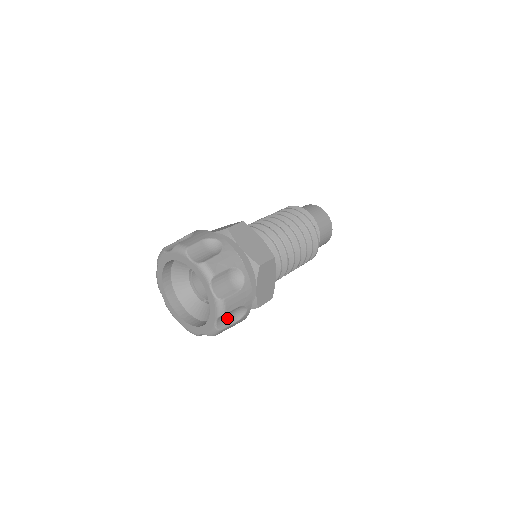
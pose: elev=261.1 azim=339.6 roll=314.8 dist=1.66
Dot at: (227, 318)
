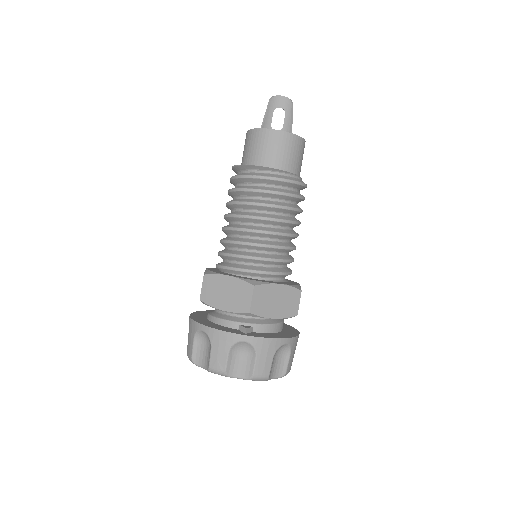
Dot at: (279, 363)
